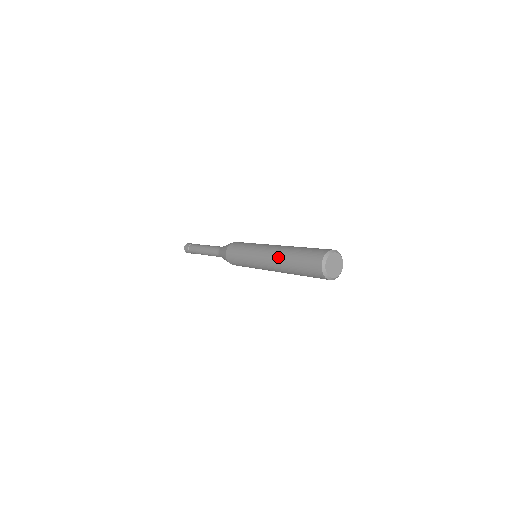
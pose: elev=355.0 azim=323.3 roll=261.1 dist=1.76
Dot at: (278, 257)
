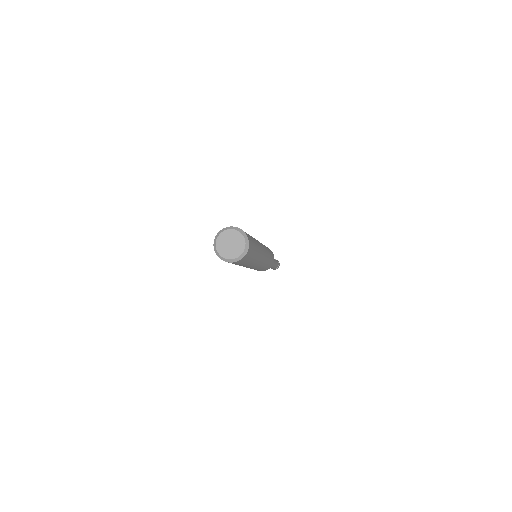
Dot at: occluded
